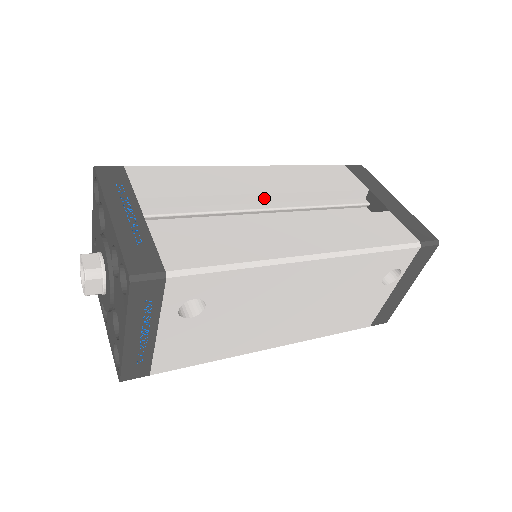
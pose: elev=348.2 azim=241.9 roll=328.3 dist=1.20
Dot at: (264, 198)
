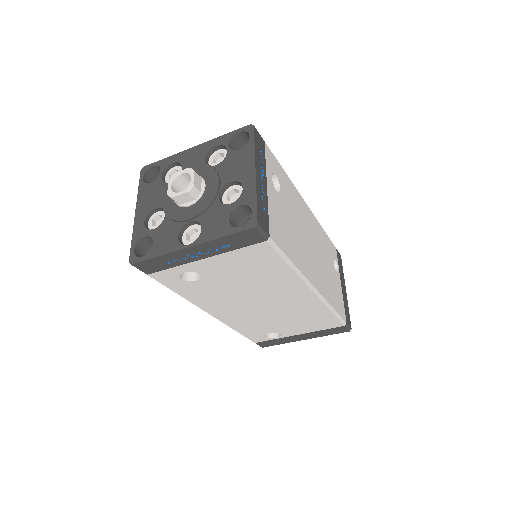
Dot at: occluded
